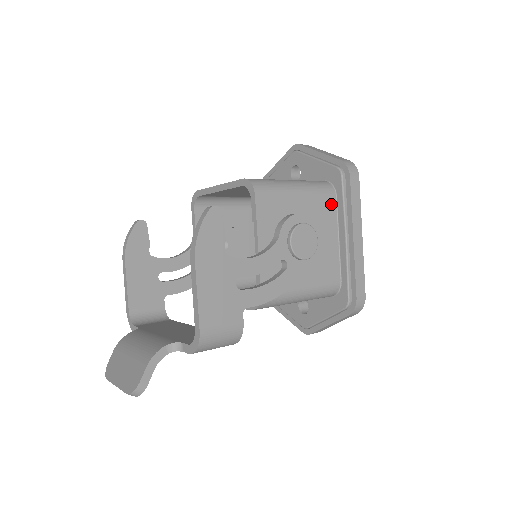
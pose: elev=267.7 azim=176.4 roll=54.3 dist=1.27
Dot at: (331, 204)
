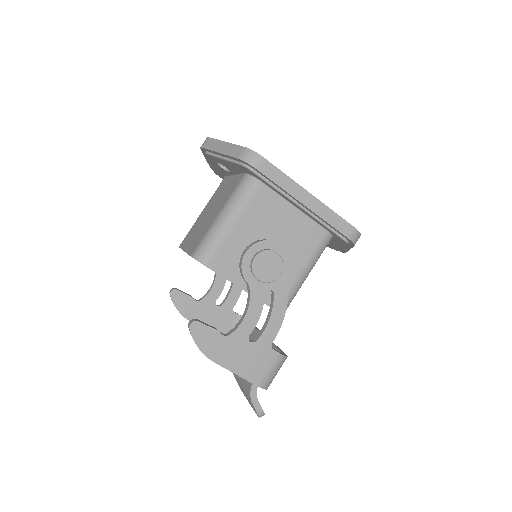
Dot at: (265, 194)
